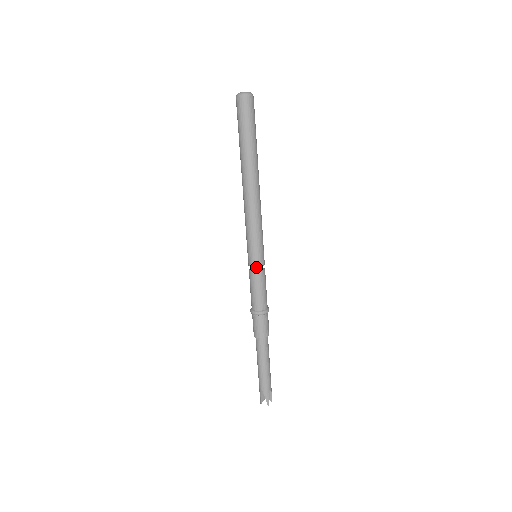
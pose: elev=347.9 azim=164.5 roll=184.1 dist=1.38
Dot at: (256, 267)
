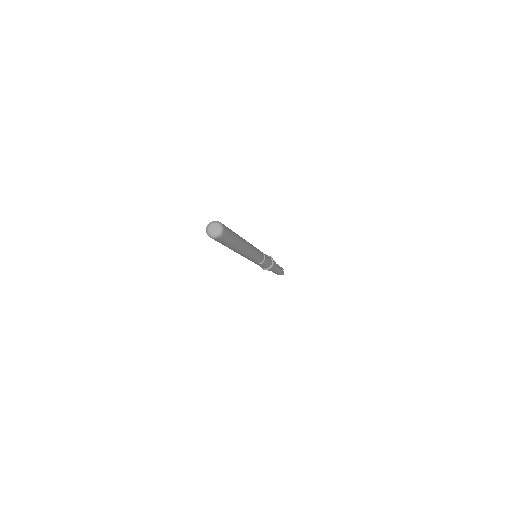
Dot at: (260, 262)
